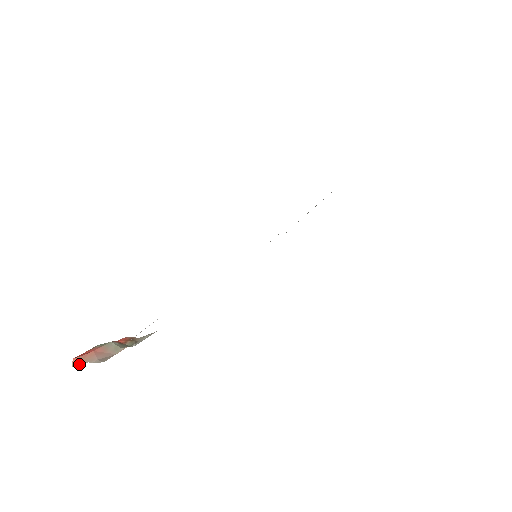
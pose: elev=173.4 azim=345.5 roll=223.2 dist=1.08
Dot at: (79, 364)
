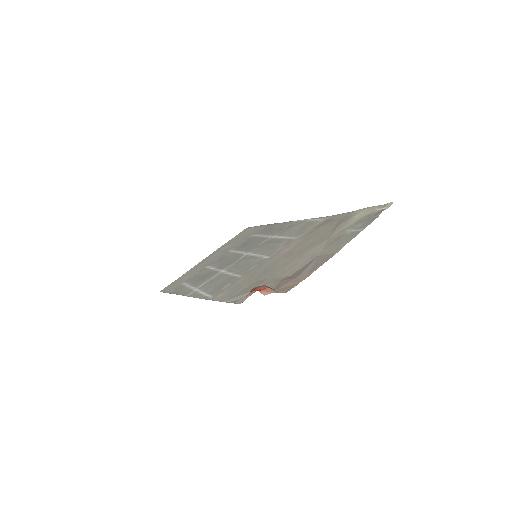
Dot at: (270, 293)
